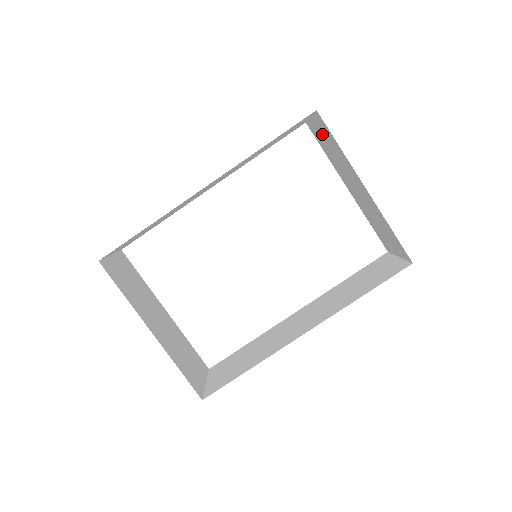
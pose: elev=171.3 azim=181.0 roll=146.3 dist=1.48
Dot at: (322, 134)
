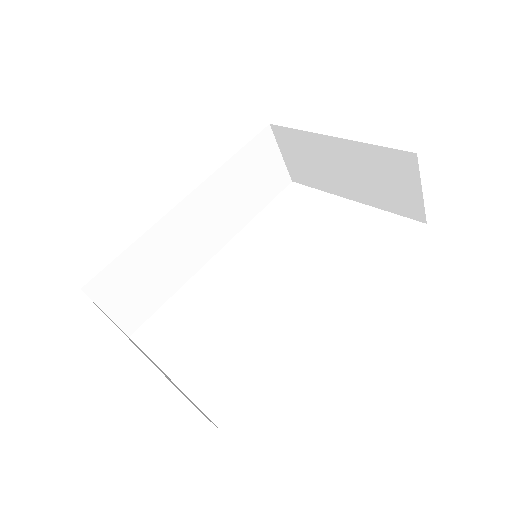
Dot at: (294, 155)
